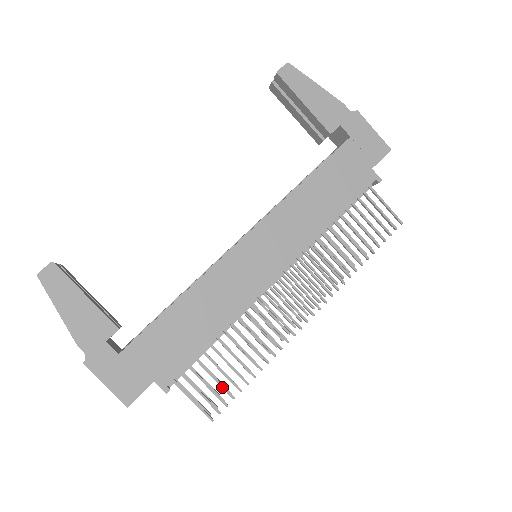
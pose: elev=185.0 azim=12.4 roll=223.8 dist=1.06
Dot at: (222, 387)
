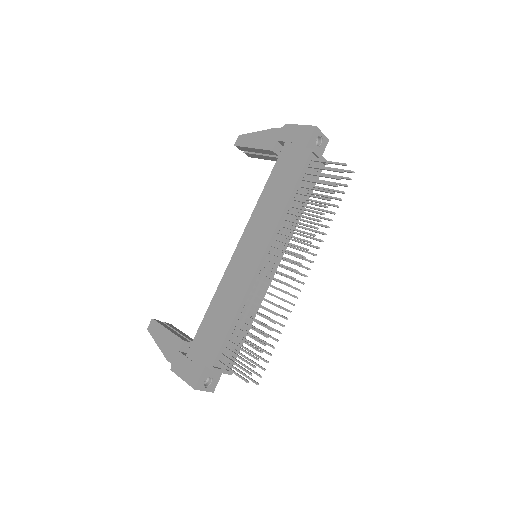
Dot at: (248, 354)
